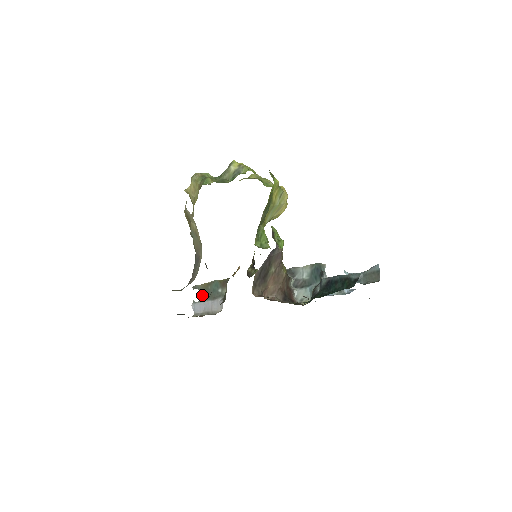
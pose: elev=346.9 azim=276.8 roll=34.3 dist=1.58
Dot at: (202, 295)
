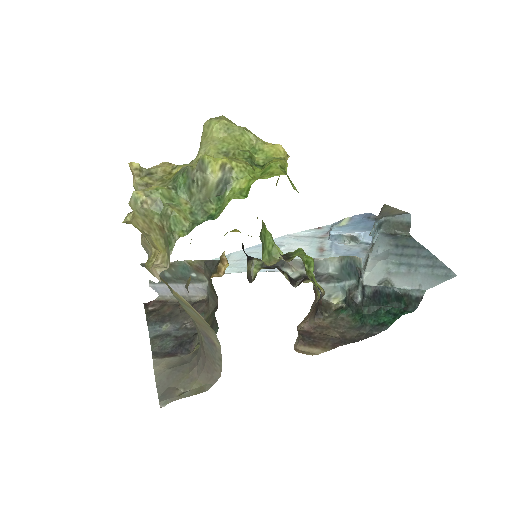
Dot at: (163, 277)
